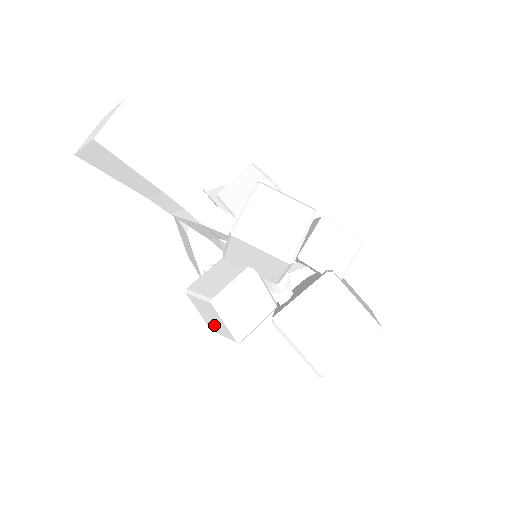
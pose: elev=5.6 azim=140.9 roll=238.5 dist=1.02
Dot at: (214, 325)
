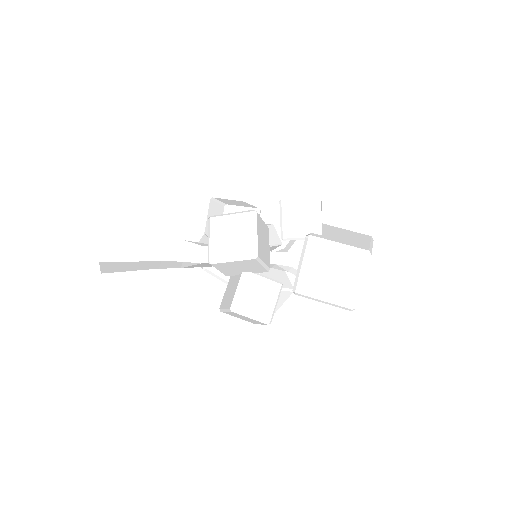
Dot at: (251, 321)
